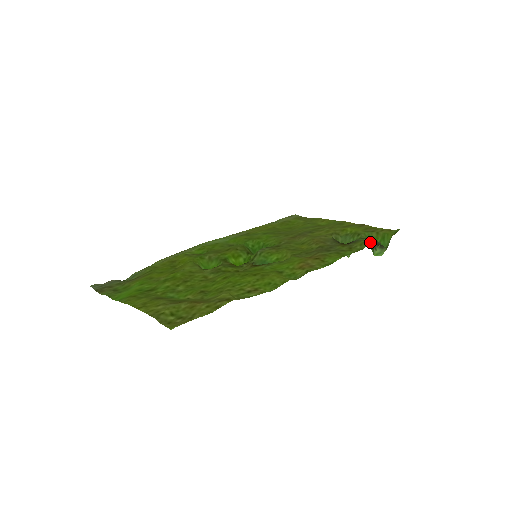
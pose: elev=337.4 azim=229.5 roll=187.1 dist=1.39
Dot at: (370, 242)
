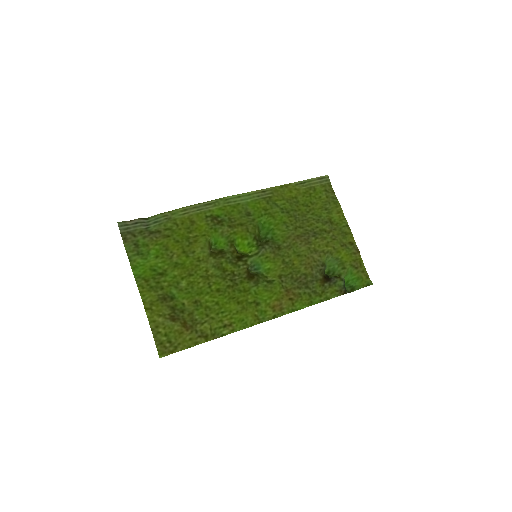
Dot at: (339, 295)
